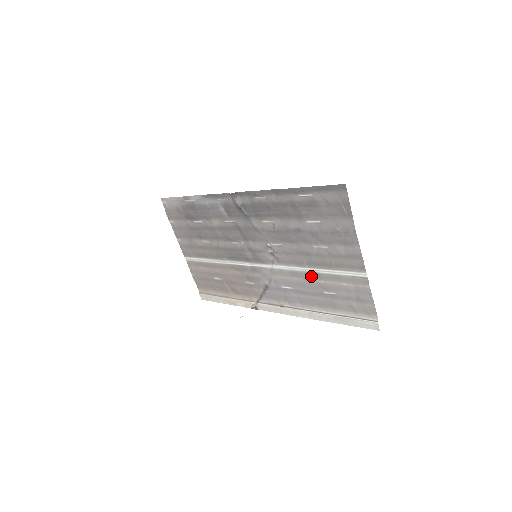
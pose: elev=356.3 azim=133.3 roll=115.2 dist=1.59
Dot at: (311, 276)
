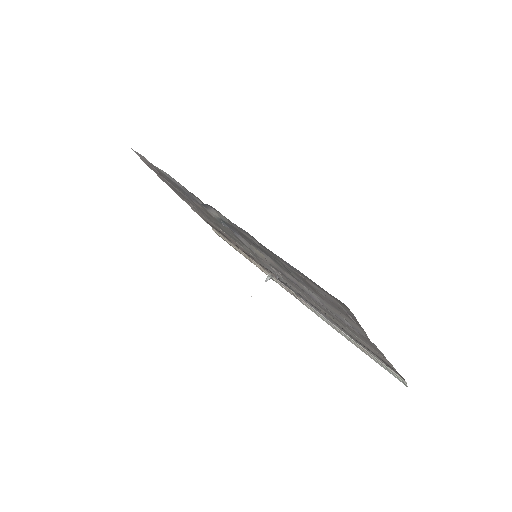
Dot at: (323, 311)
